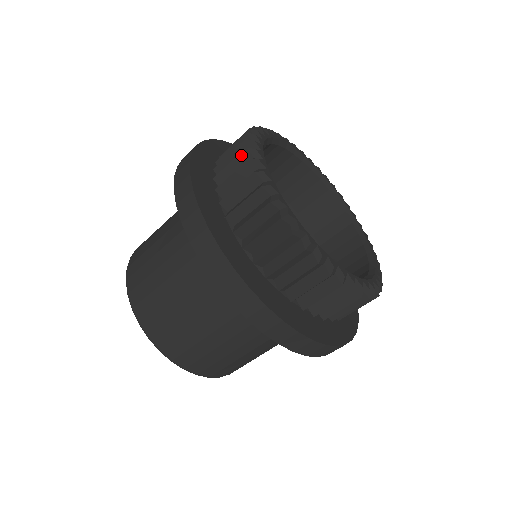
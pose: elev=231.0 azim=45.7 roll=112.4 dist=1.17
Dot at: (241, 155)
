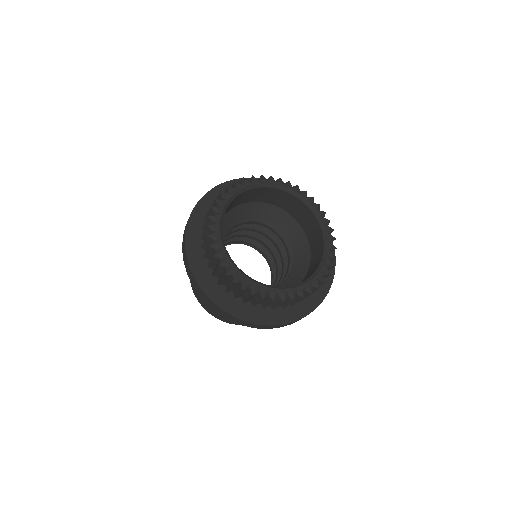
Dot at: (220, 195)
